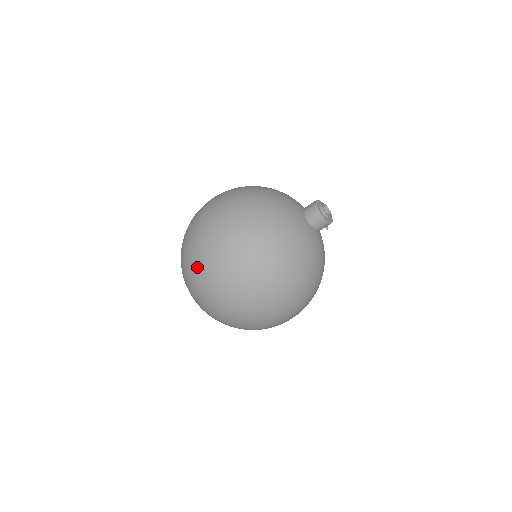
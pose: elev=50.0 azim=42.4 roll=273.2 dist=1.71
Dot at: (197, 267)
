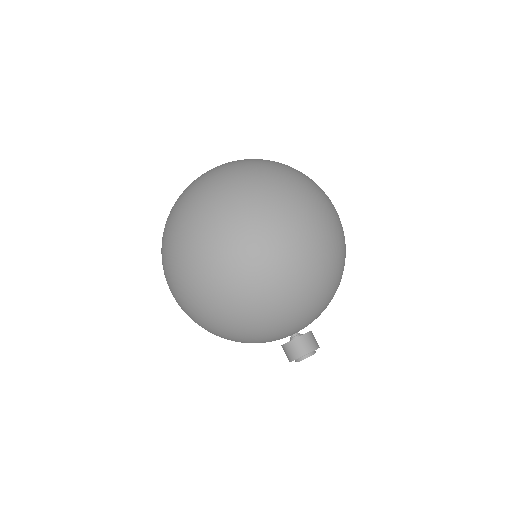
Dot at: (164, 261)
